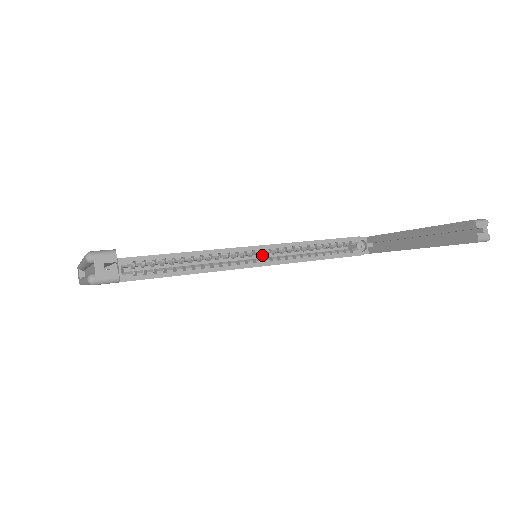
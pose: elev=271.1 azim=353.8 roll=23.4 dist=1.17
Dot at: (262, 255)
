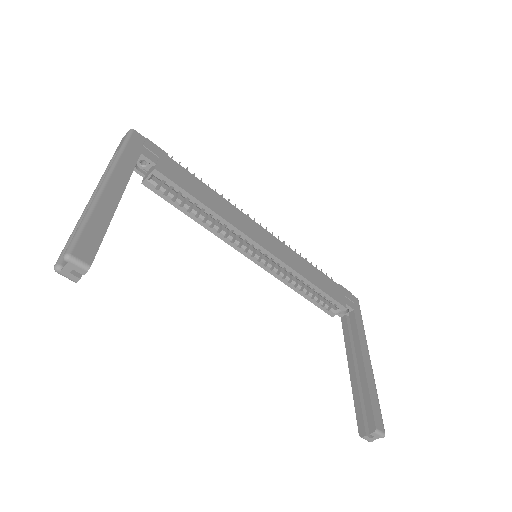
Dot at: occluded
